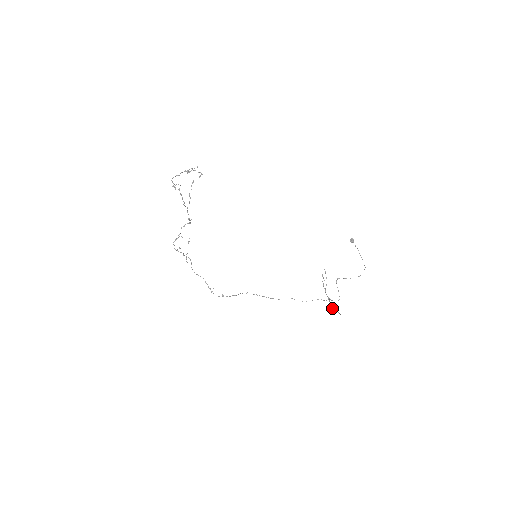
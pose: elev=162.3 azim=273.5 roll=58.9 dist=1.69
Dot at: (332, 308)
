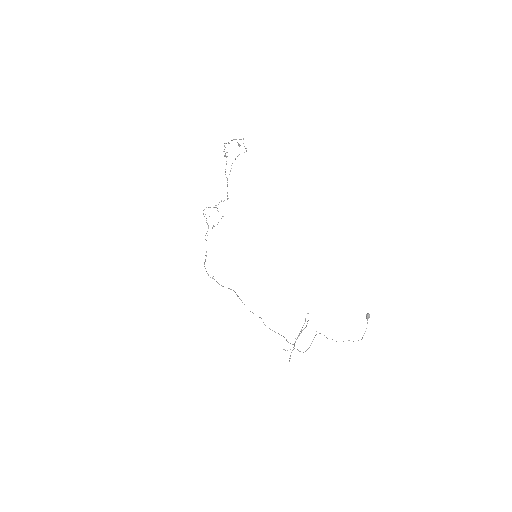
Dot at: (290, 355)
